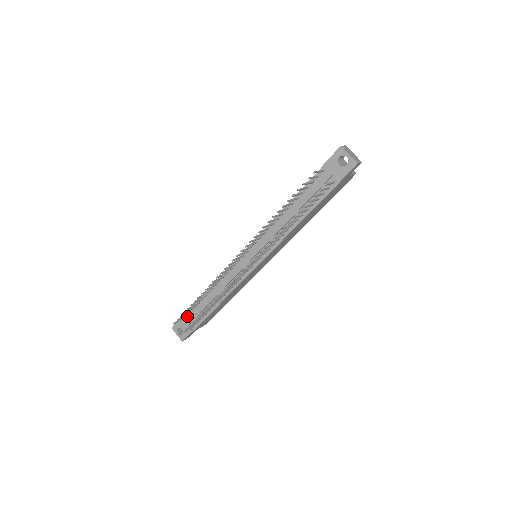
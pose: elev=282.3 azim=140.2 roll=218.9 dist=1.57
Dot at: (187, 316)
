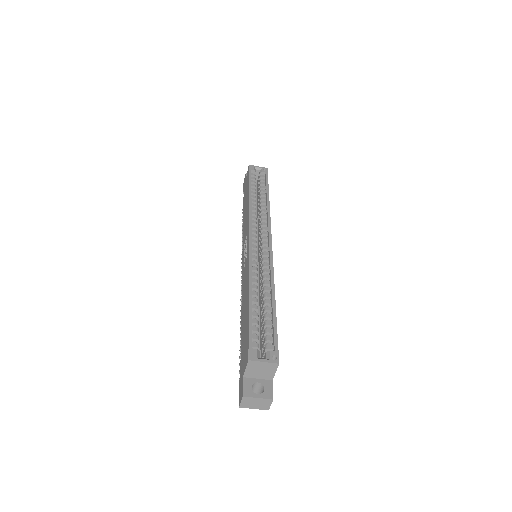
Dot at: occluded
